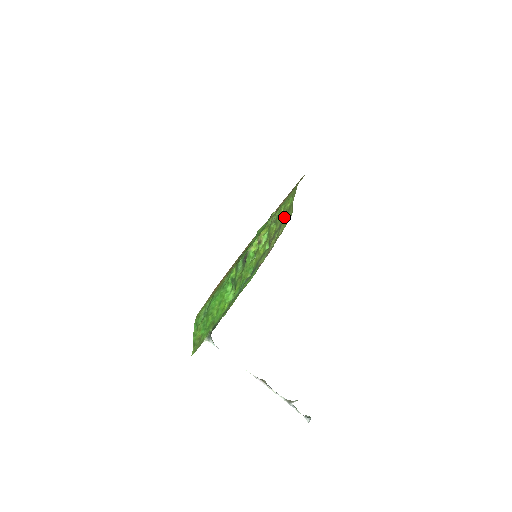
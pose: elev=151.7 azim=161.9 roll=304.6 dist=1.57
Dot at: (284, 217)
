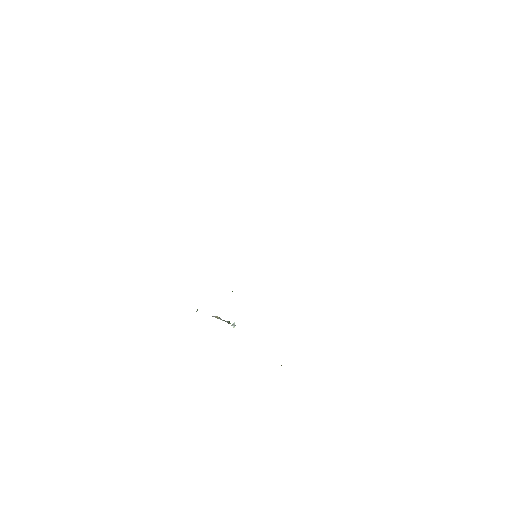
Dot at: occluded
